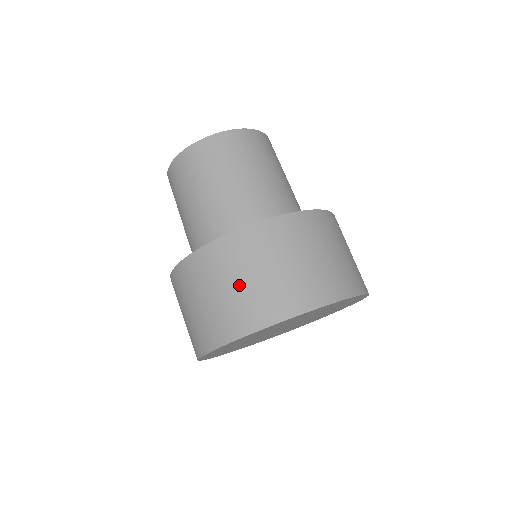
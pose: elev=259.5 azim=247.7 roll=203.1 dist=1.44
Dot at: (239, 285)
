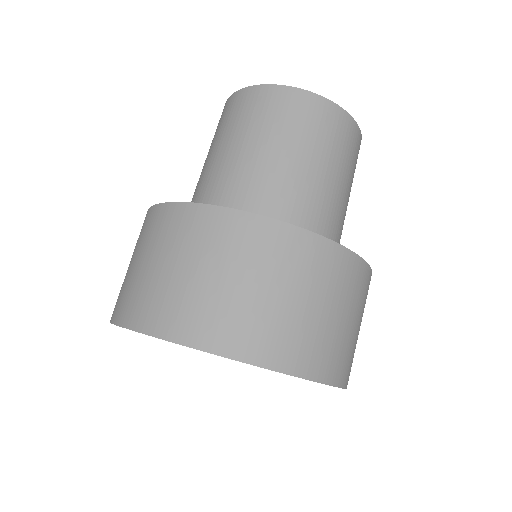
Dot at: (223, 282)
